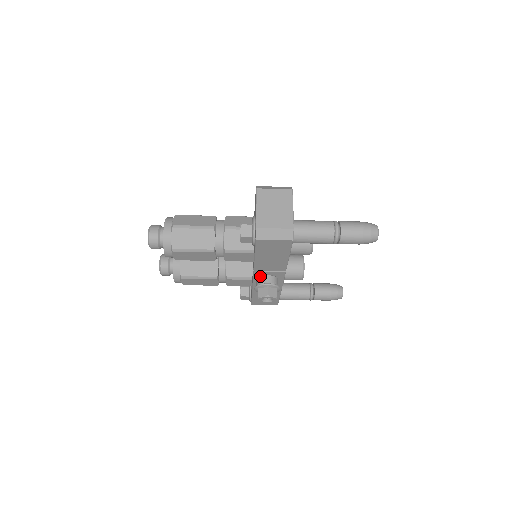
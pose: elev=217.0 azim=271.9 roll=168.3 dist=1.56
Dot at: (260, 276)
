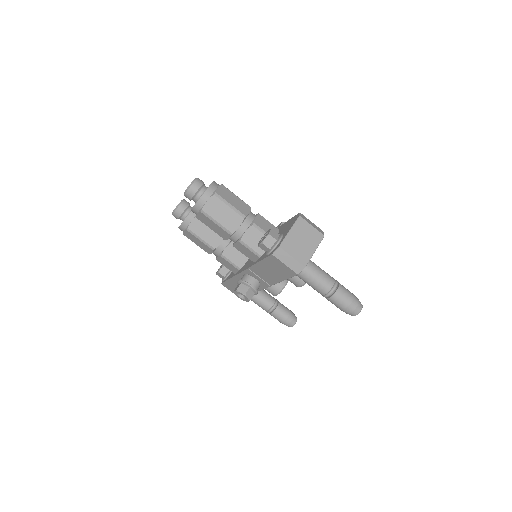
Dot at: (249, 275)
